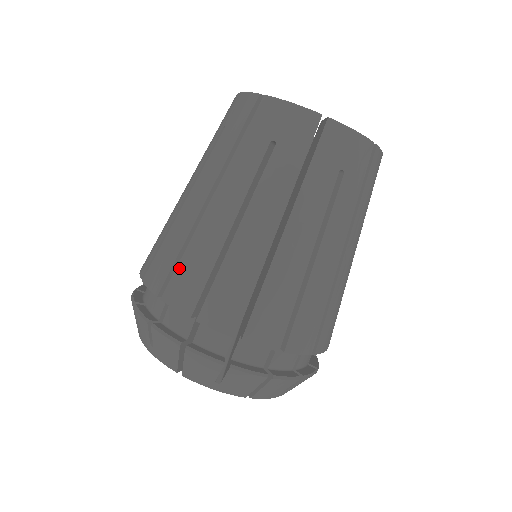
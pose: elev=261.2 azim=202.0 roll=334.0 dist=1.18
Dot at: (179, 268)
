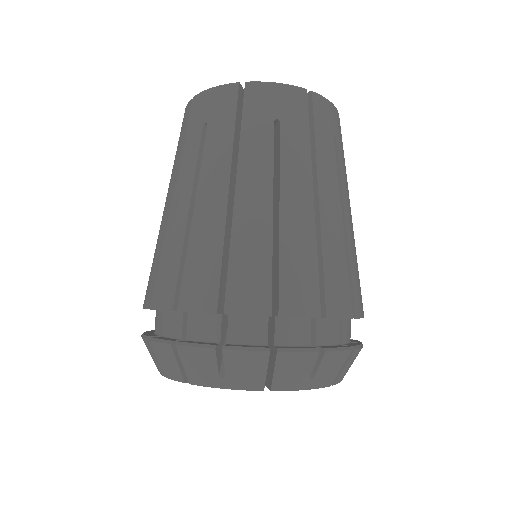
Dot at: (158, 272)
